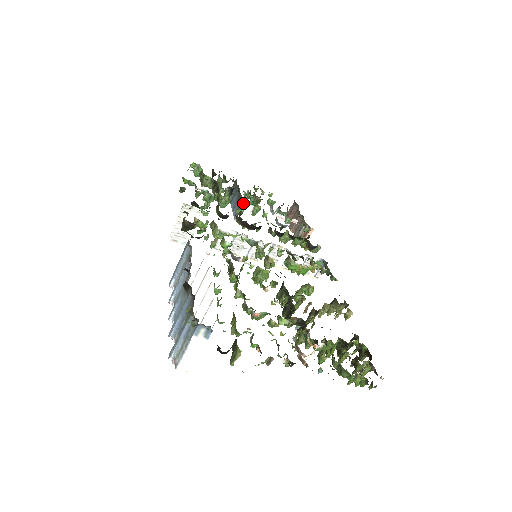
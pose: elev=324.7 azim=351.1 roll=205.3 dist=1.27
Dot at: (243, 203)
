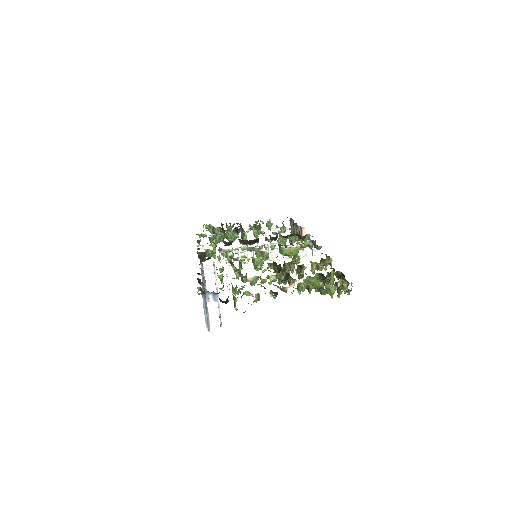
Dot at: (244, 232)
